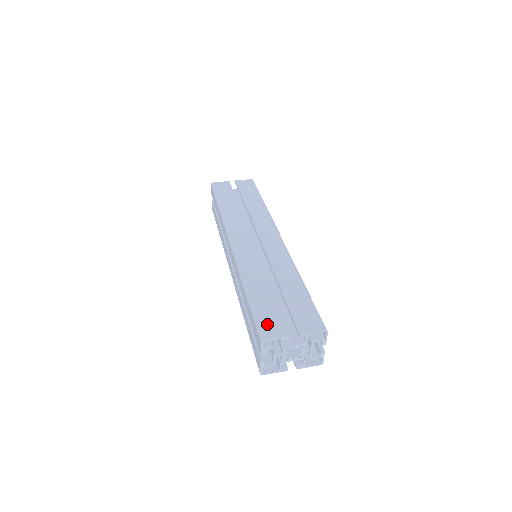
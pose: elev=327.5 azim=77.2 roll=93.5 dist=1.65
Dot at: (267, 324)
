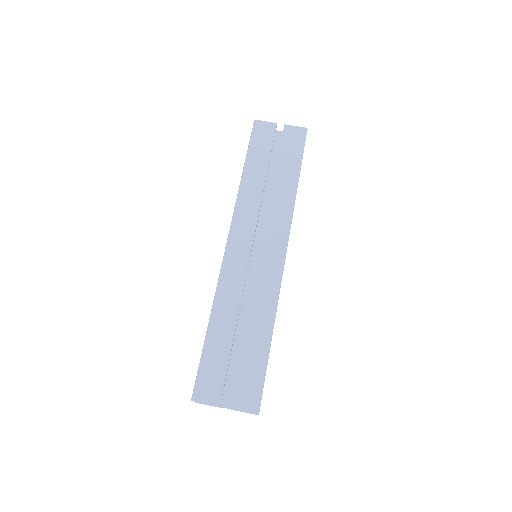
Dot at: (206, 381)
